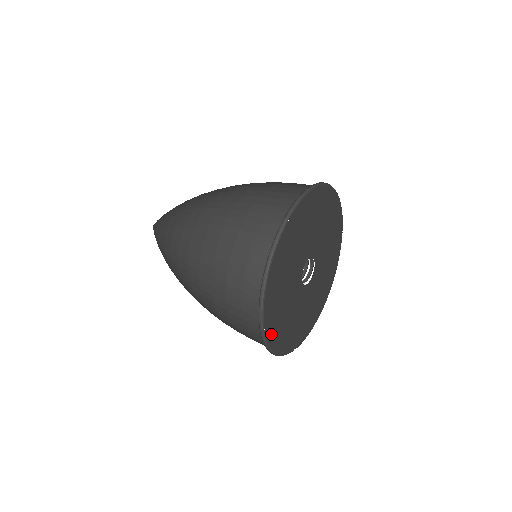
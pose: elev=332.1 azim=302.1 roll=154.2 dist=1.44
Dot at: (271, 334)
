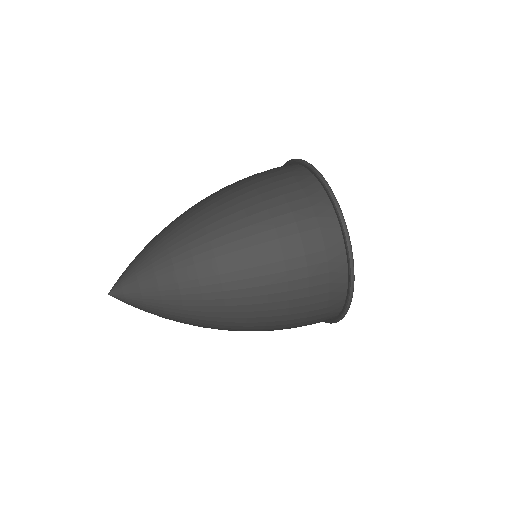
Dot at: occluded
